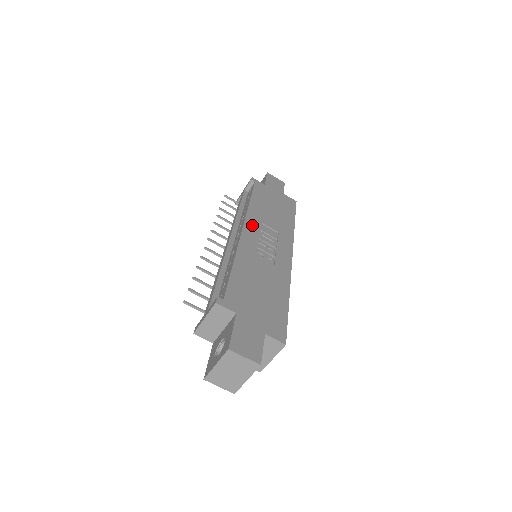
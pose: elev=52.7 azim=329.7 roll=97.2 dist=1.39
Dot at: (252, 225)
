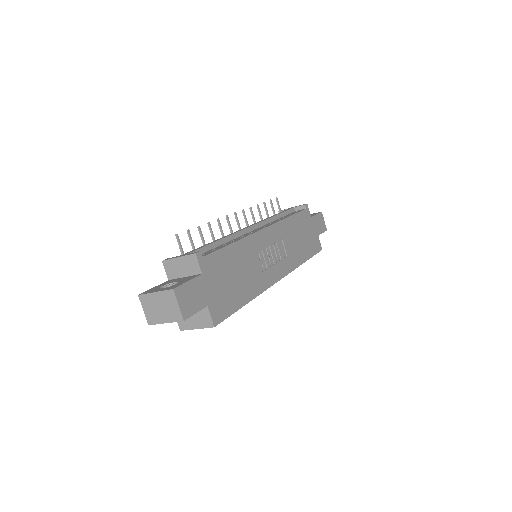
Dot at: (274, 233)
